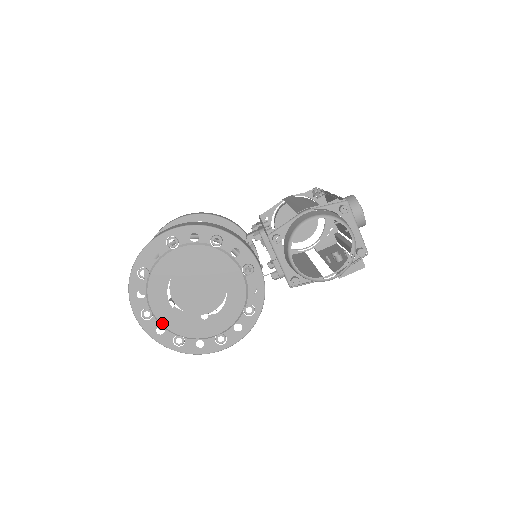
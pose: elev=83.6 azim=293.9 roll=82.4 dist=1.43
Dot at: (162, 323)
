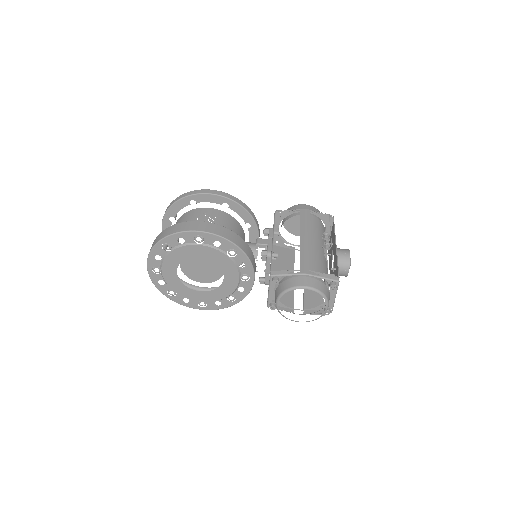
Dot at: (165, 280)
